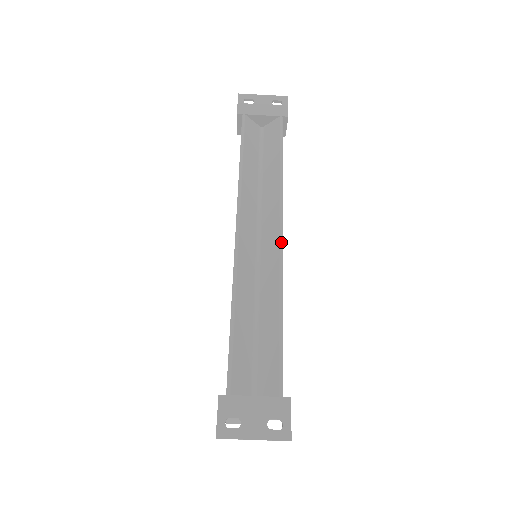
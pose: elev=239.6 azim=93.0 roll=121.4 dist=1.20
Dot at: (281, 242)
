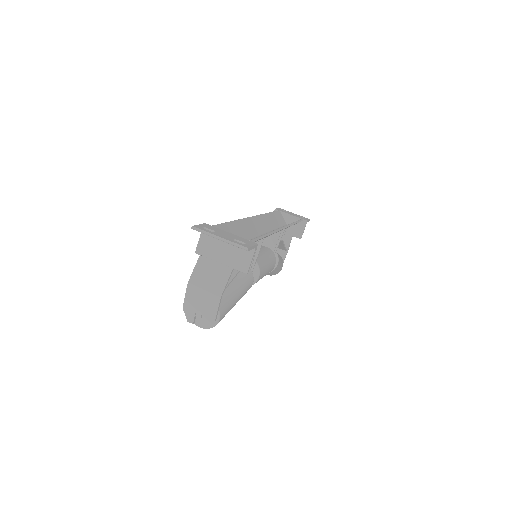
Dot at: (282, 228)
